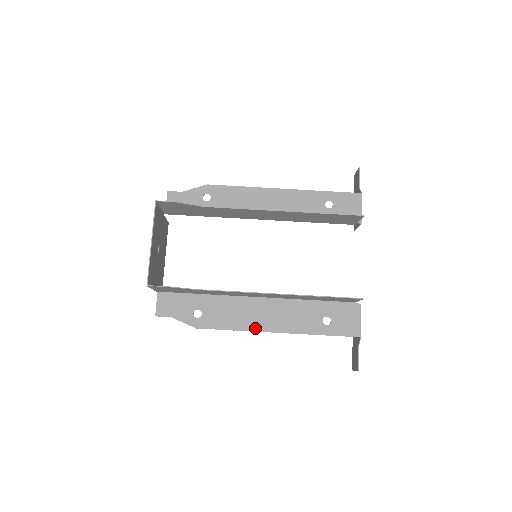
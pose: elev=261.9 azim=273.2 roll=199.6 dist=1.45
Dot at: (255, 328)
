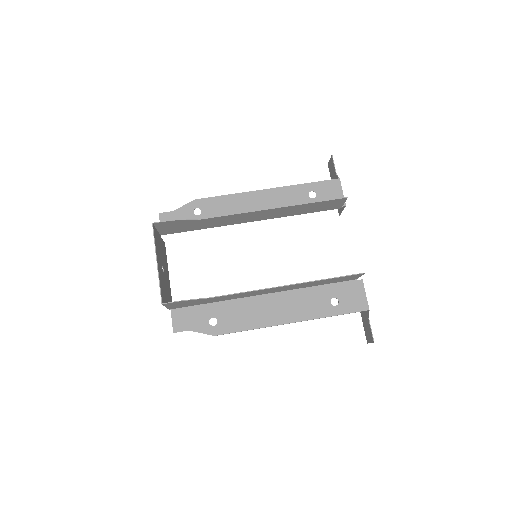
Dot at: (270, 323)
